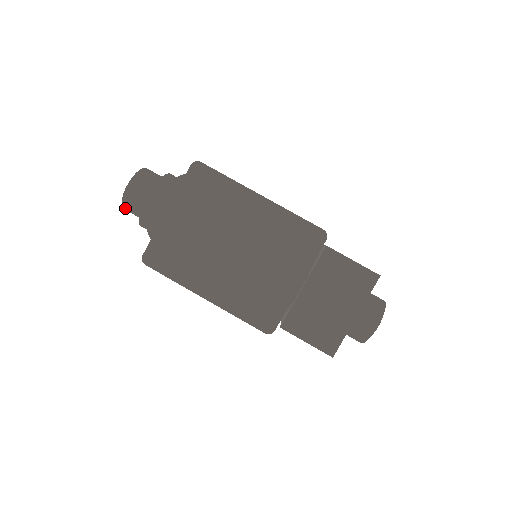
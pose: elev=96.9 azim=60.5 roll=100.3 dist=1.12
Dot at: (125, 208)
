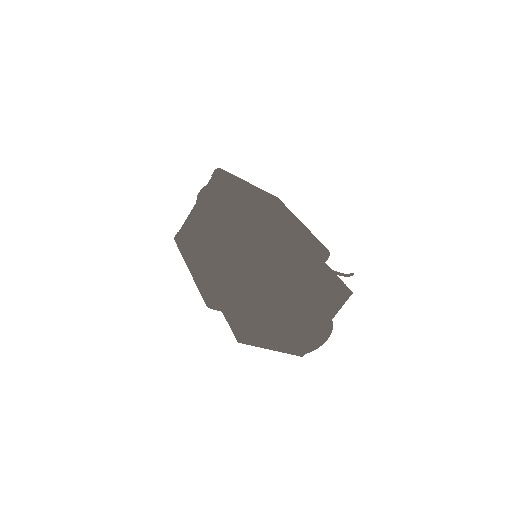
Dot at: occluded
